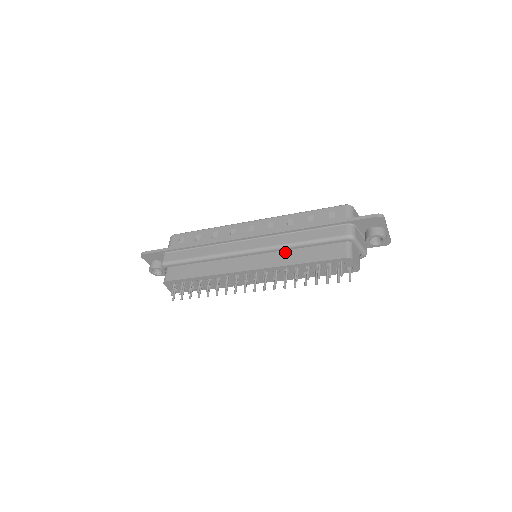
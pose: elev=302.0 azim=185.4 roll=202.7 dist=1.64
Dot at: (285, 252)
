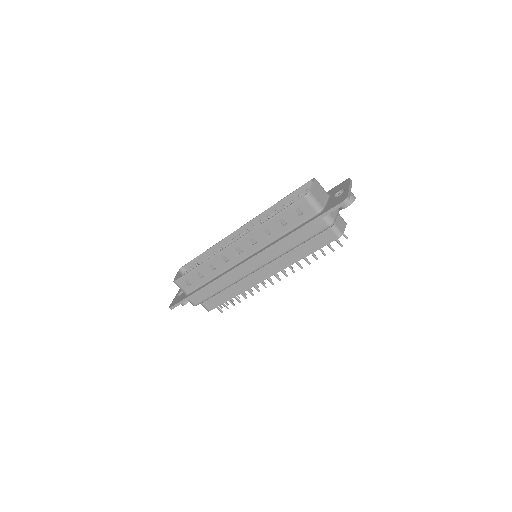
Dot at: (284, 254)
